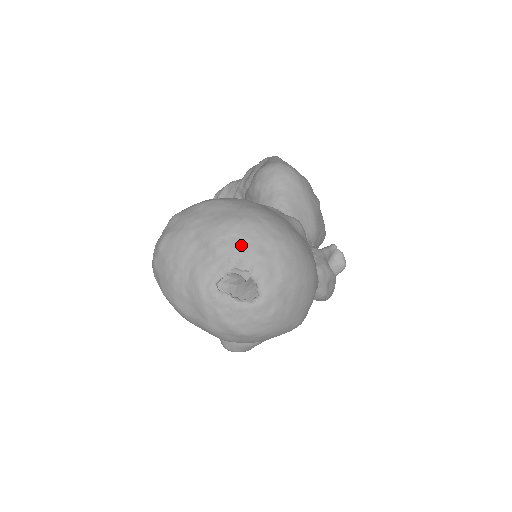
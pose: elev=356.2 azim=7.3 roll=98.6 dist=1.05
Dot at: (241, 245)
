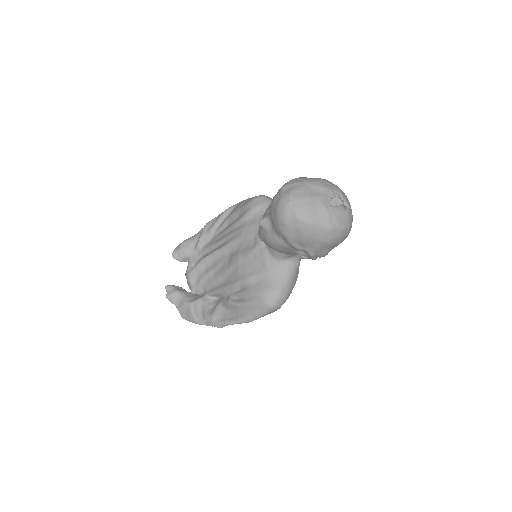
Dot at: (331, 186)
